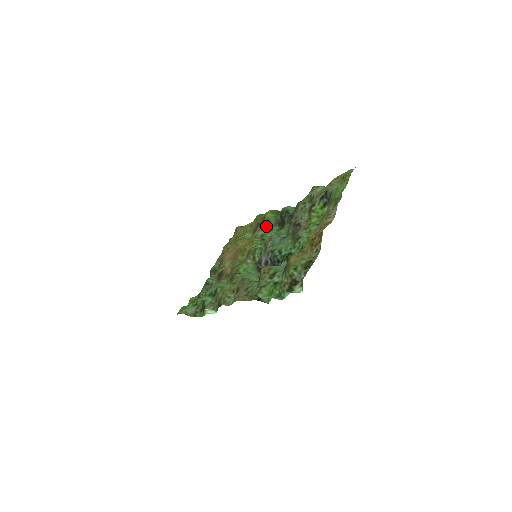
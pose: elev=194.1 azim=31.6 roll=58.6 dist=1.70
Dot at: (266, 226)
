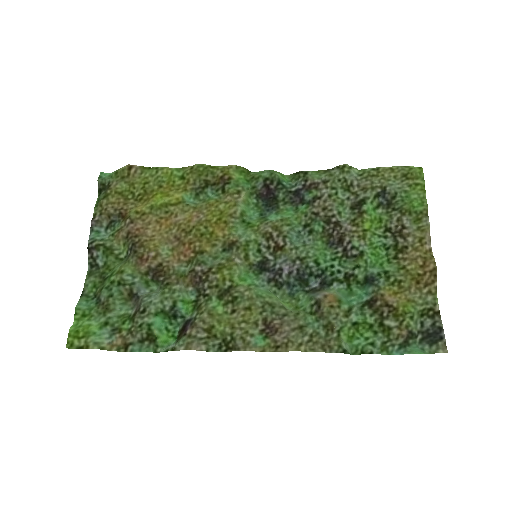
Dot at: (242, 197)
